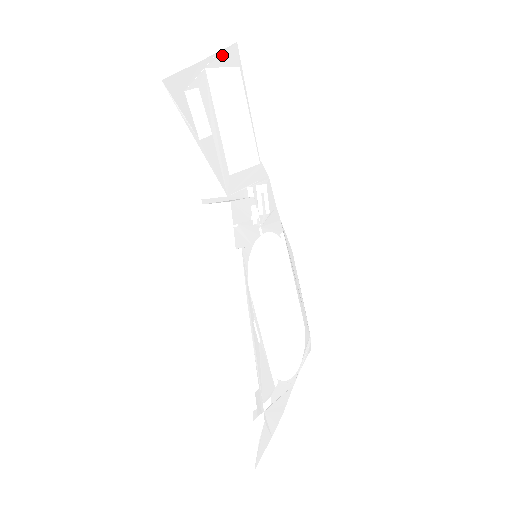
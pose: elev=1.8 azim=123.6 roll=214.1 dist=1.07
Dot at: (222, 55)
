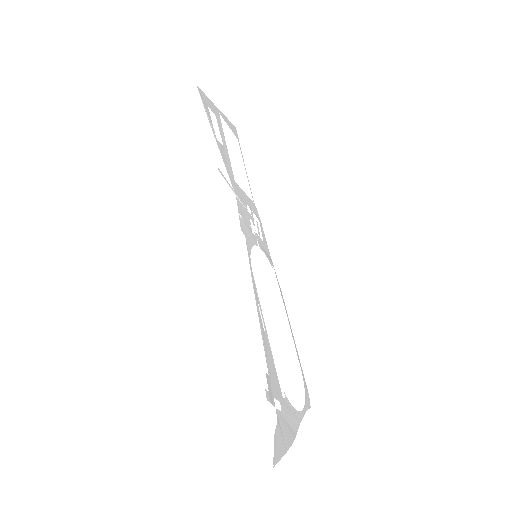
Dot at: (228, 121)
